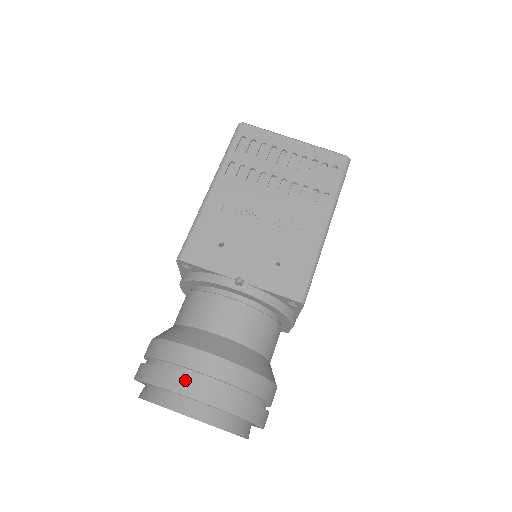
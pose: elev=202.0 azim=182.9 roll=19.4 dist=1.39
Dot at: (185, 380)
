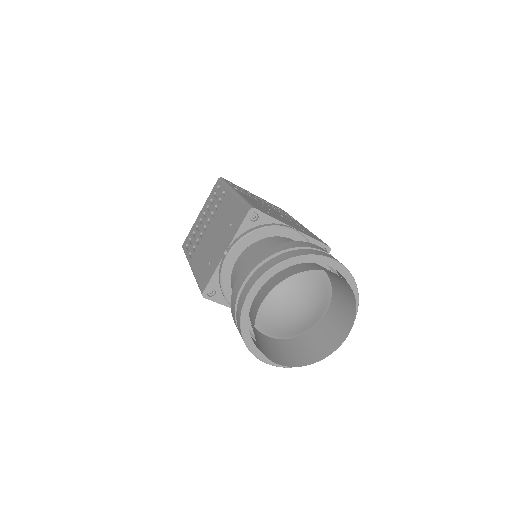
Dot at: (321, 252)
